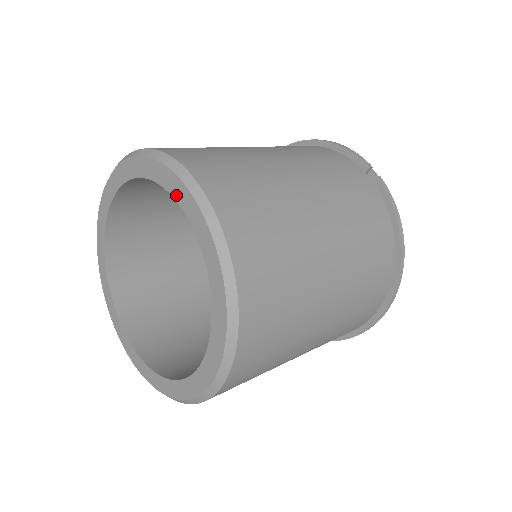
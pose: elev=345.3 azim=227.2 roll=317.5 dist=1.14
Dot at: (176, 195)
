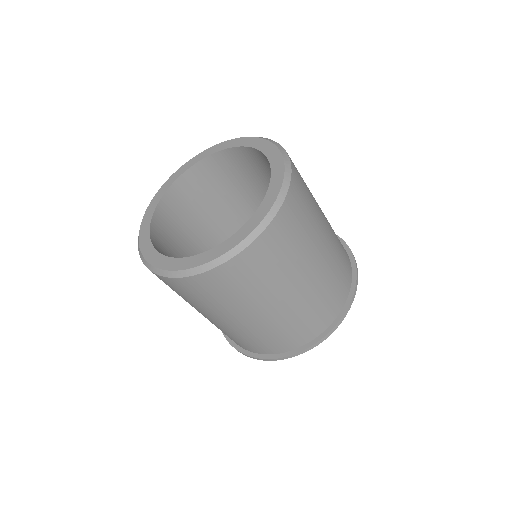
Dot at: (224, 147)
